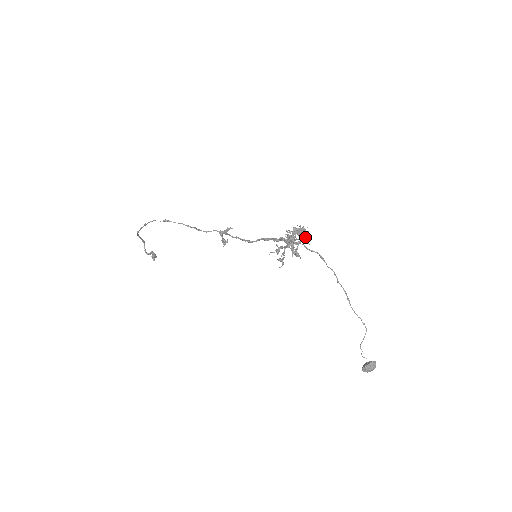
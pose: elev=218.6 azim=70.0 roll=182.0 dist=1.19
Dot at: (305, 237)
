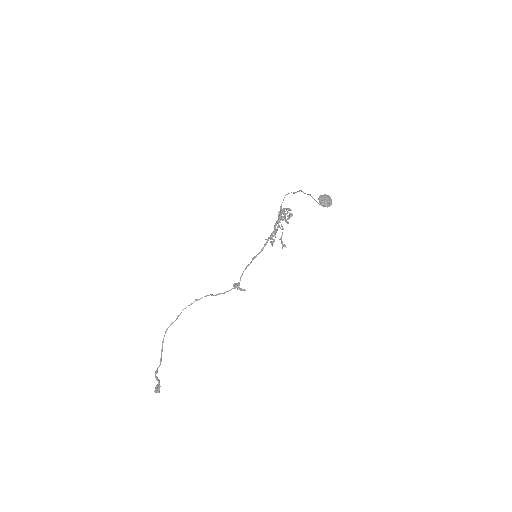
Dot at: (289, 214)
